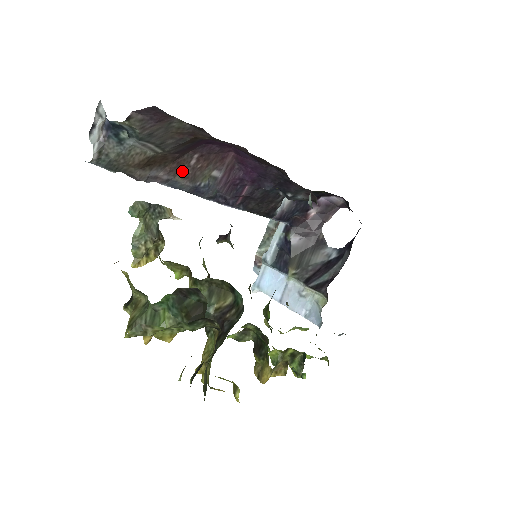
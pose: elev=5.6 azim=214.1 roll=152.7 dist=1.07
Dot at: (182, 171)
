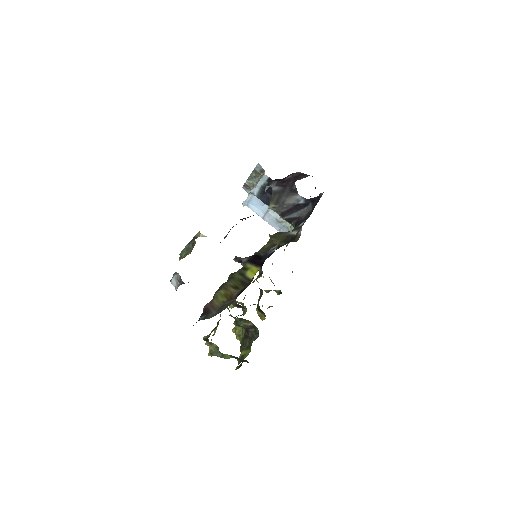
Dot at: occluded
